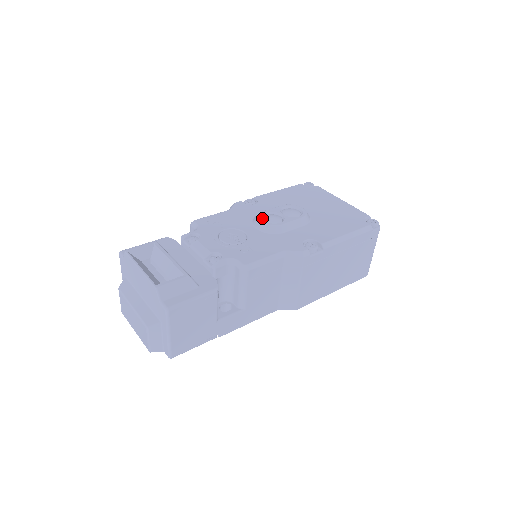
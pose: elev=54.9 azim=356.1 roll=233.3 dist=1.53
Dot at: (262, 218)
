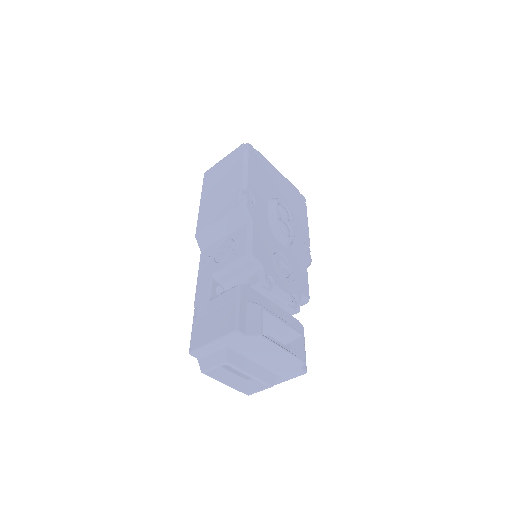
Dot at: (281, 230)
